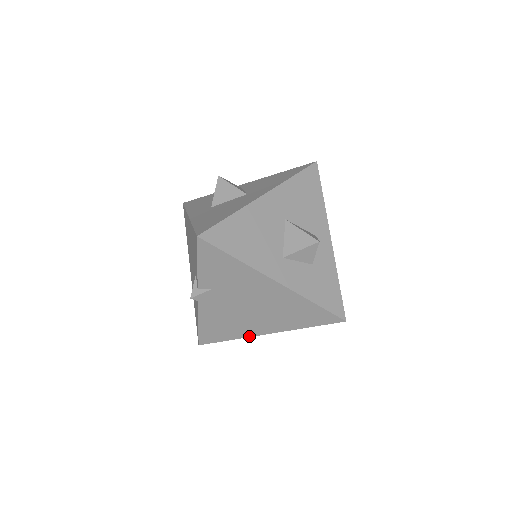
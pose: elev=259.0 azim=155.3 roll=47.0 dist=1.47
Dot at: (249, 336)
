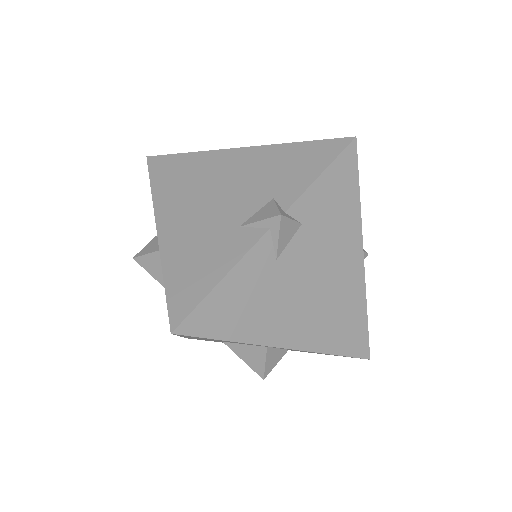
Dot at: (262, 343)
